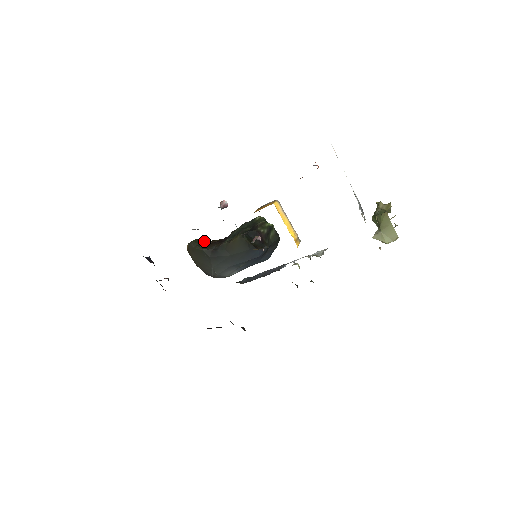
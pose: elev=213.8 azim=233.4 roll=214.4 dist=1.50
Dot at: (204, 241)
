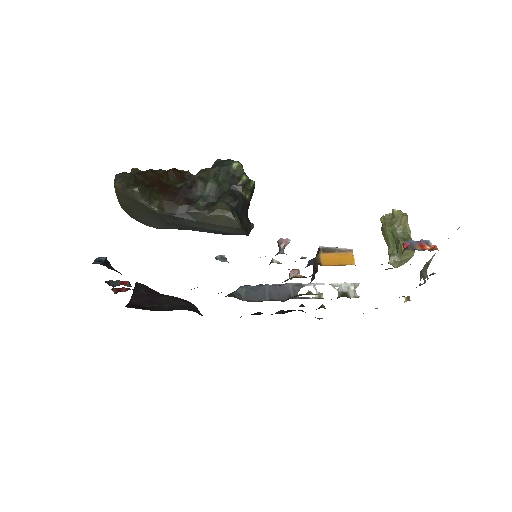
Dot at: (141, 176)
